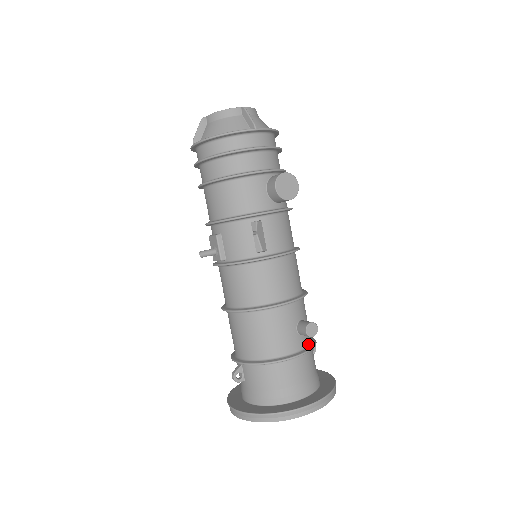
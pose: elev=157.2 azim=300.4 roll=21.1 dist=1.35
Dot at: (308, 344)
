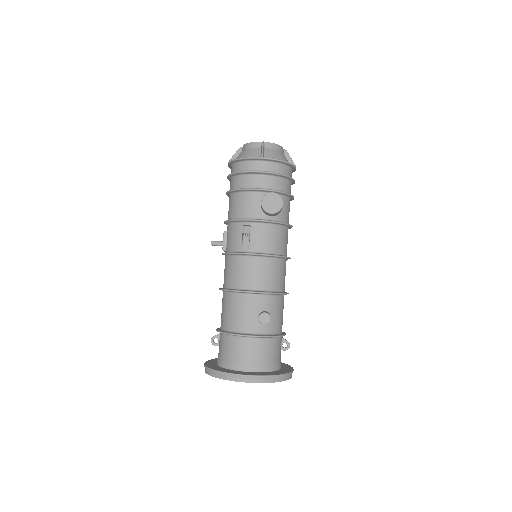
Dot at: (269, 333)
